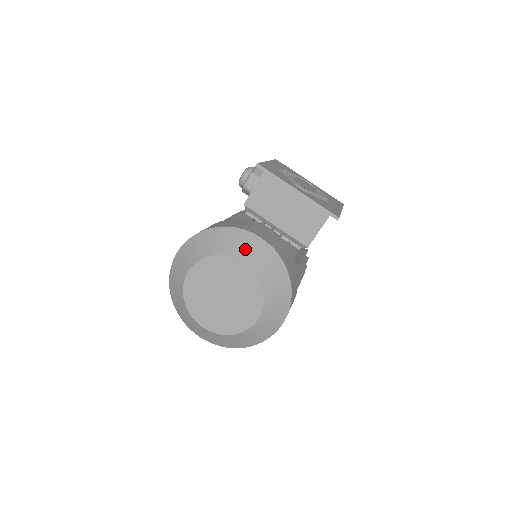
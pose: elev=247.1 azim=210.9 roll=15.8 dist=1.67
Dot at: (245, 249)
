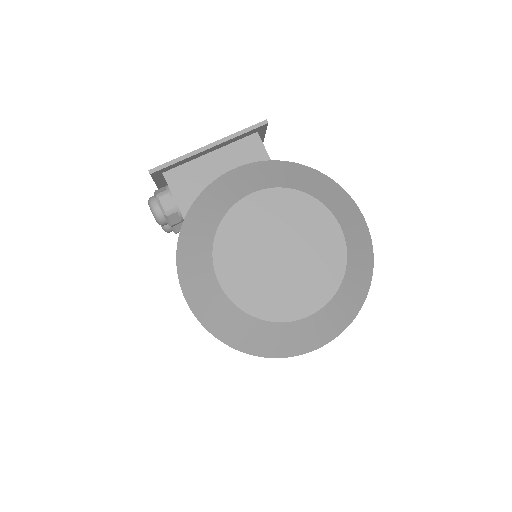
Dot at: (235, 188)
